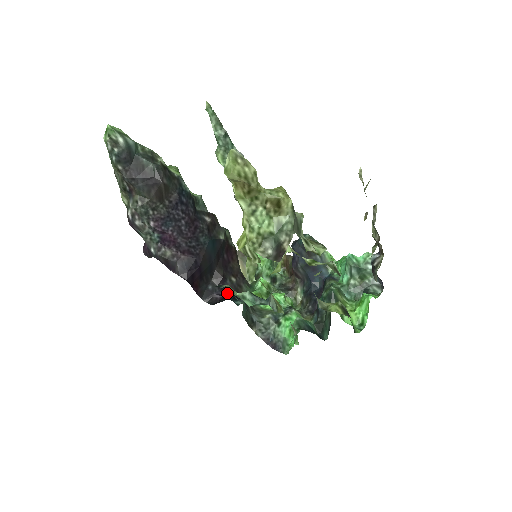
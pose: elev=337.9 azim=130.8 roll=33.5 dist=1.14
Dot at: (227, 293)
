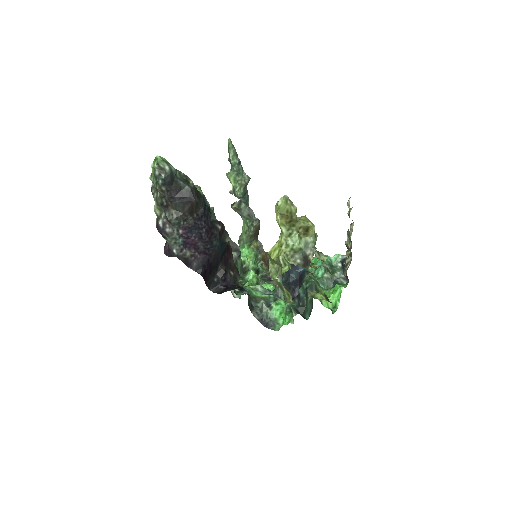
Dot at: (228, 284)
